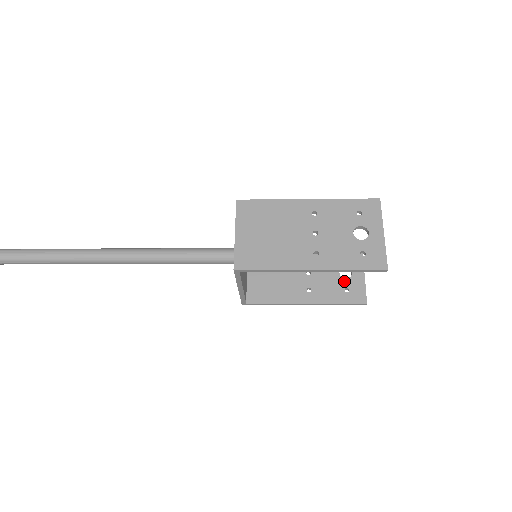
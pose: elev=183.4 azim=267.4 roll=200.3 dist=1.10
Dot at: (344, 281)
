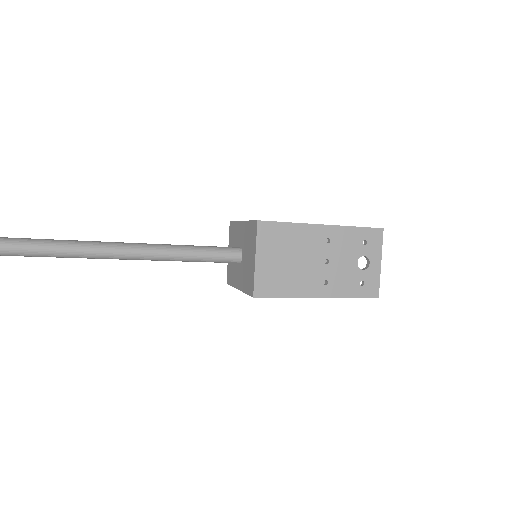
Dot at: occluded
